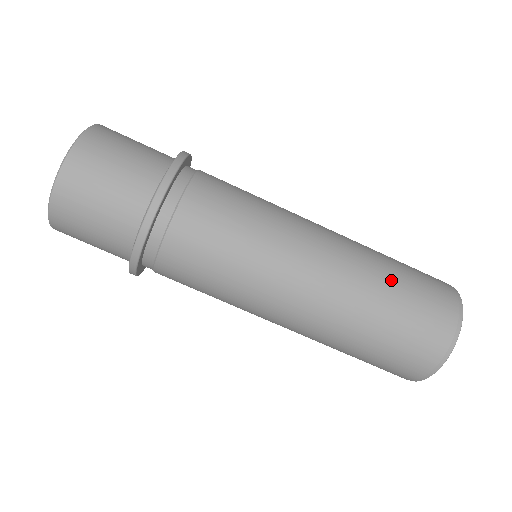
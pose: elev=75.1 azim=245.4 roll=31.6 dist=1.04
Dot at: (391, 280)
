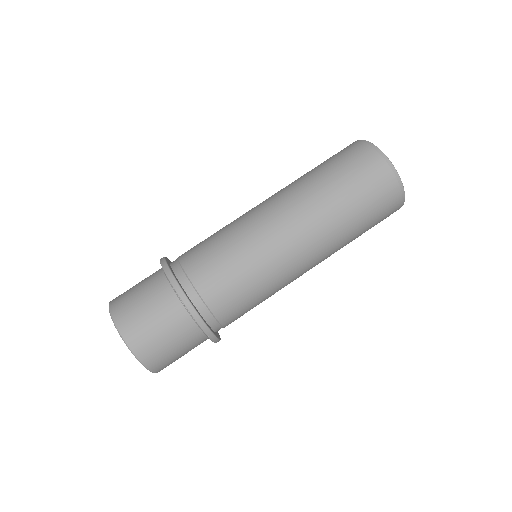
Dot at: (317, 173)
